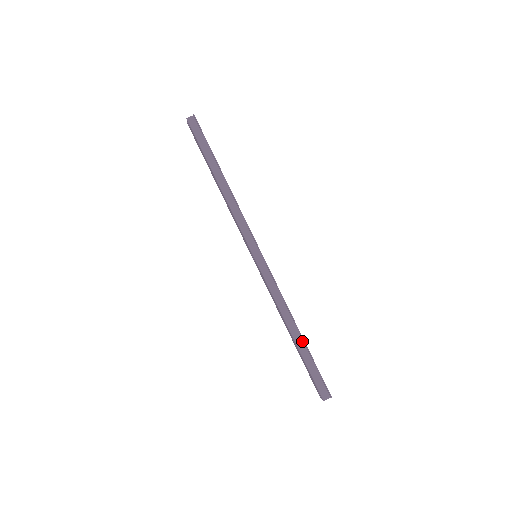
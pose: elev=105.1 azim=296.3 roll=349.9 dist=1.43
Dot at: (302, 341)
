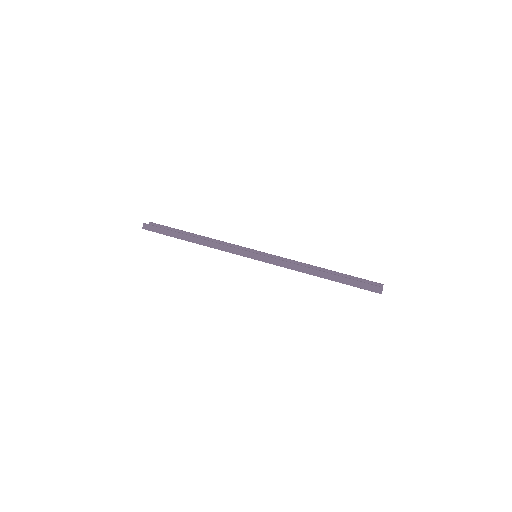
Dot at: (331, 275)
